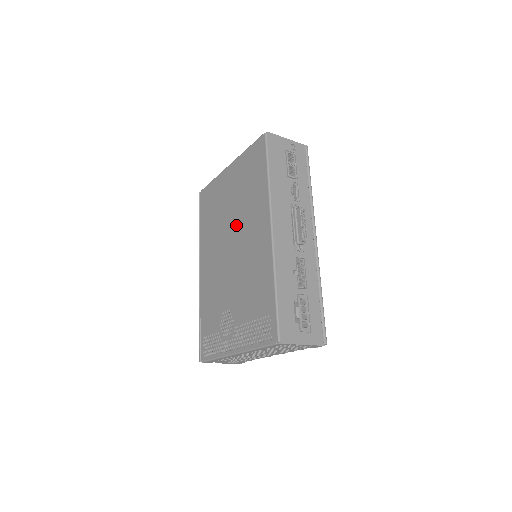
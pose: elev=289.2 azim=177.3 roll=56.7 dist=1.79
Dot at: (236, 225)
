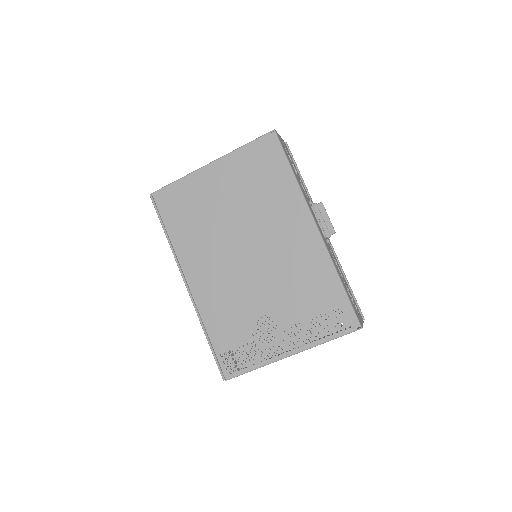
Dot at: (250, 227)
